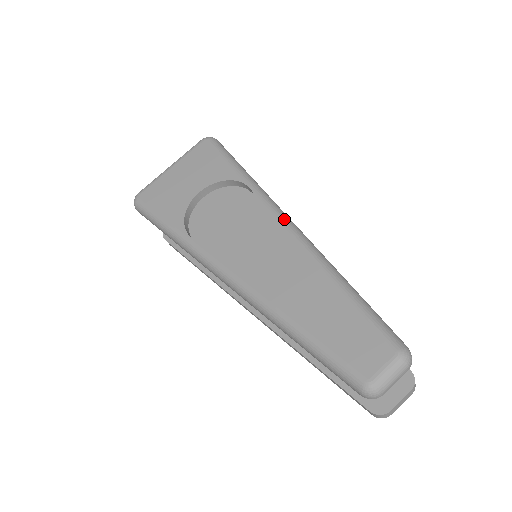
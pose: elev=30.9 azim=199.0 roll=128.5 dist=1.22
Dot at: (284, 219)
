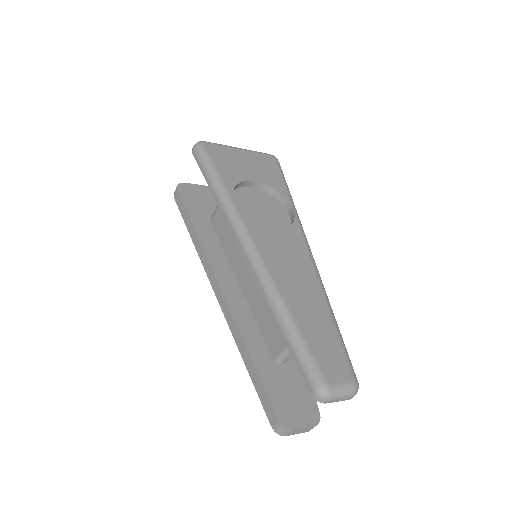
Dot at: (309, 247)
